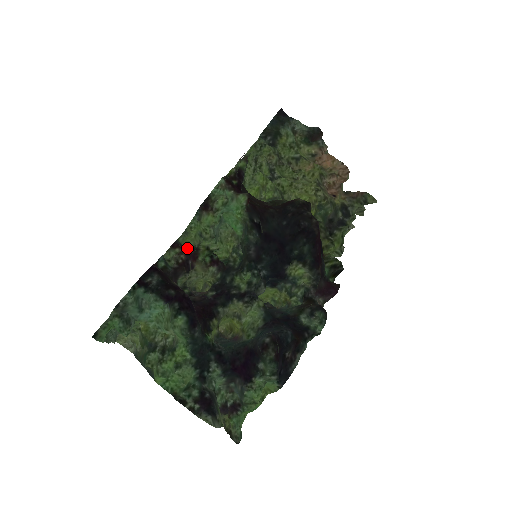
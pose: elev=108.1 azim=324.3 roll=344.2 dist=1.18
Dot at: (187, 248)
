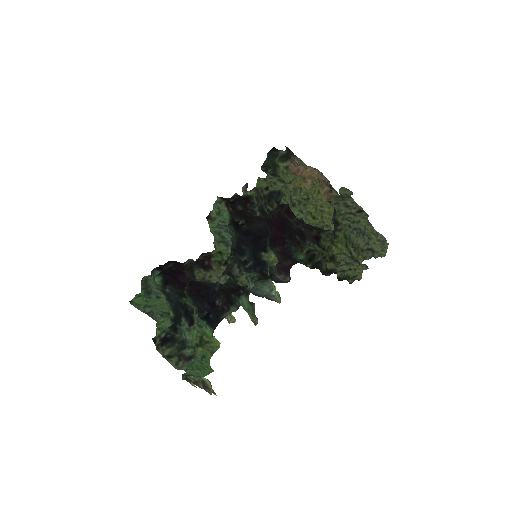
Dot at: occluded
